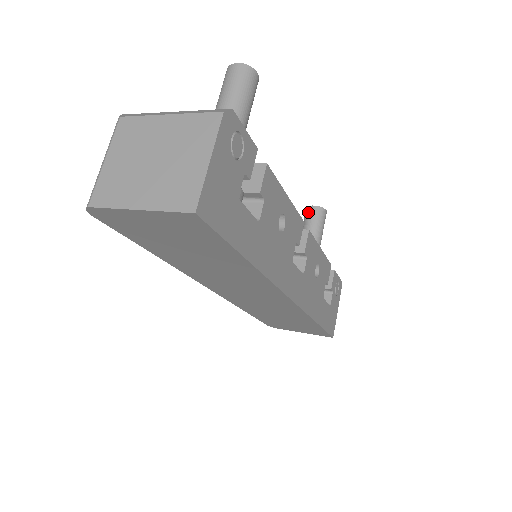
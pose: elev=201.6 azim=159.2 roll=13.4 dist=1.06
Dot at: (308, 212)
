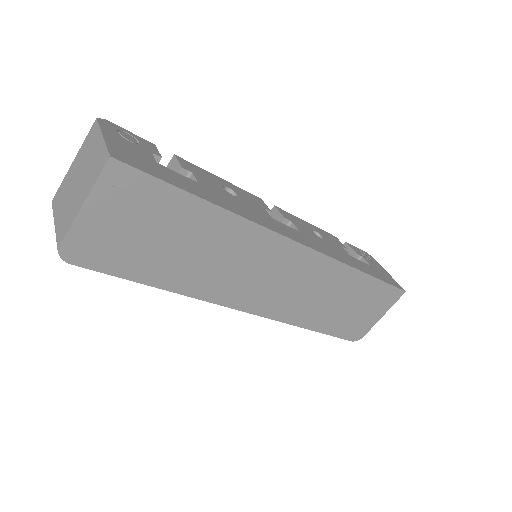
Dot at: occluded
